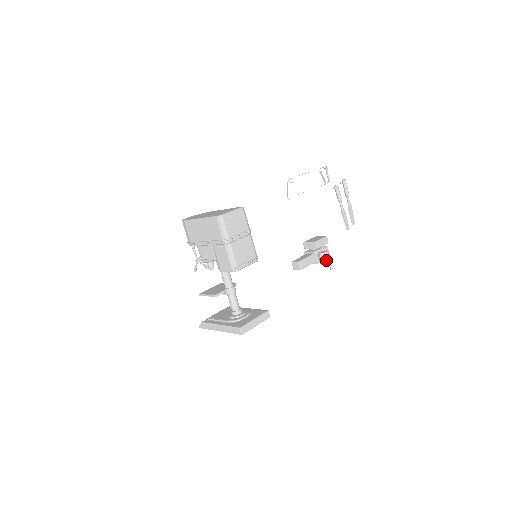
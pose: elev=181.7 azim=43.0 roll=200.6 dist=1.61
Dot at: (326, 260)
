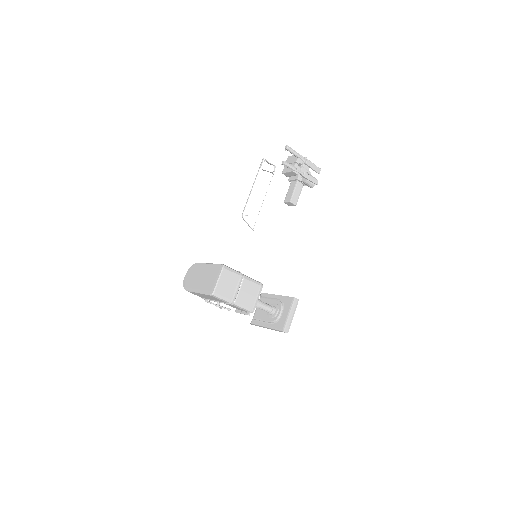
Dot at: (312, 184)
